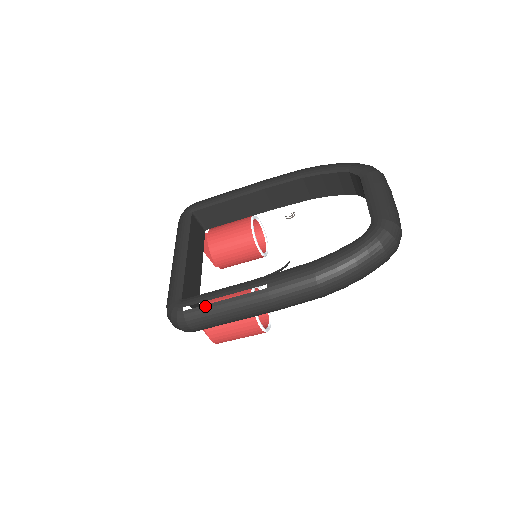
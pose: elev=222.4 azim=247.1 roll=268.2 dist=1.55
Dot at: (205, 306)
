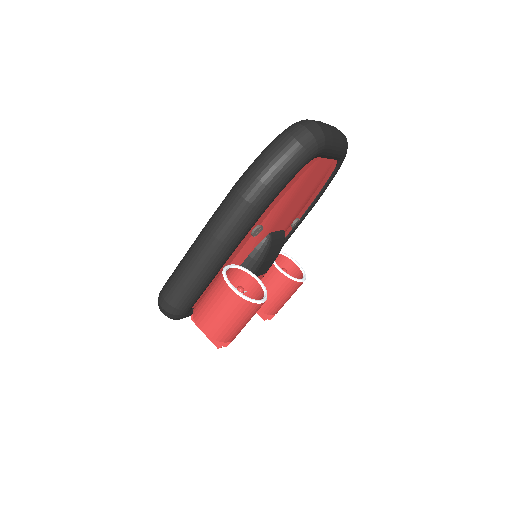
Dot at: (174, 271)
